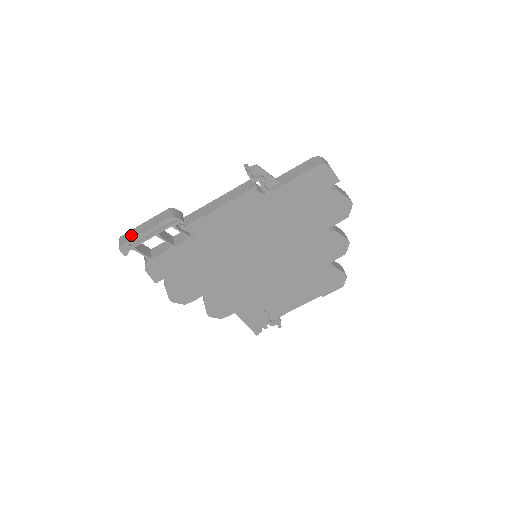
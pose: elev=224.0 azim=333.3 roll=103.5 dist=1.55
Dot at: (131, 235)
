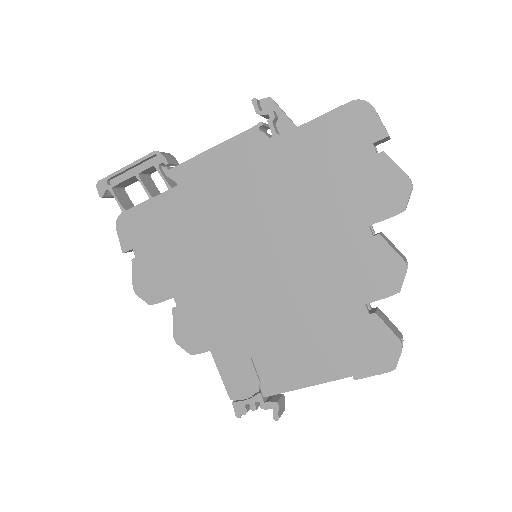
Dot at: occluded
